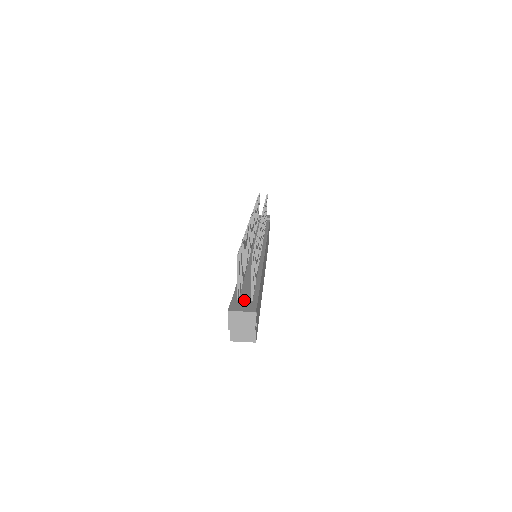
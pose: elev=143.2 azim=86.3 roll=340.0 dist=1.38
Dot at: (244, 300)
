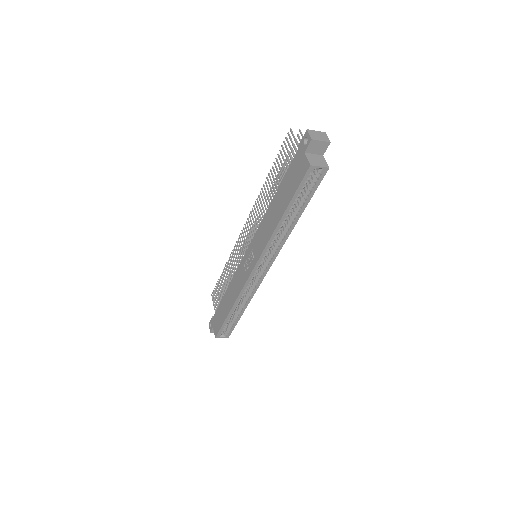
Dot at: occluded
